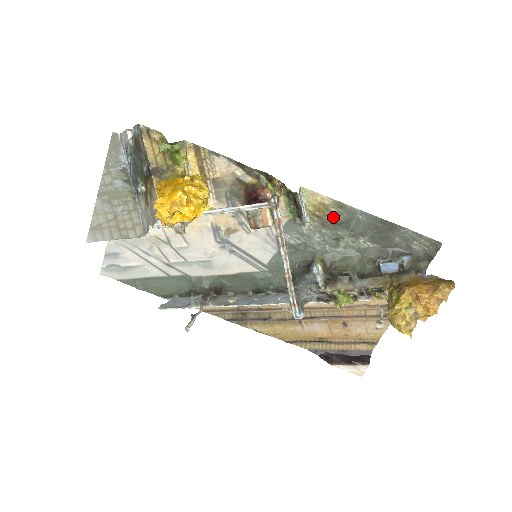
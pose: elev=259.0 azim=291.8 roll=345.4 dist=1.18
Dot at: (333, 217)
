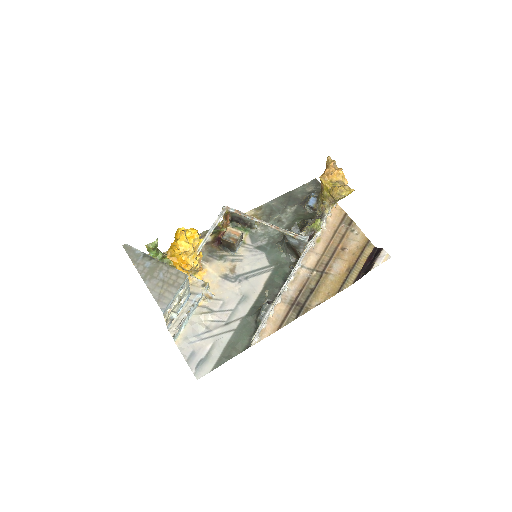
Dot at: (264, 215)
